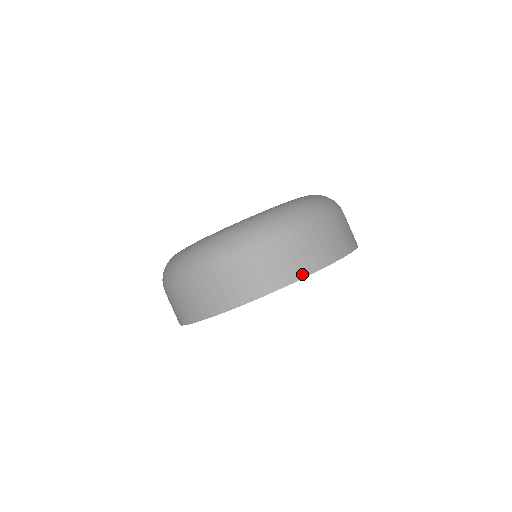
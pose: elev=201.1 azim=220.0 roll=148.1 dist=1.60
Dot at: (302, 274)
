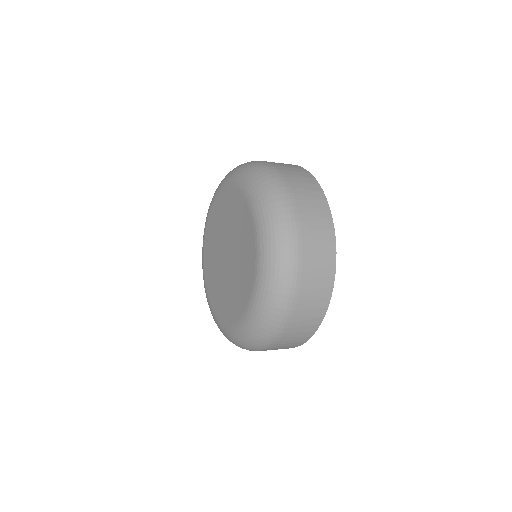
Dot at: (301, 344)
